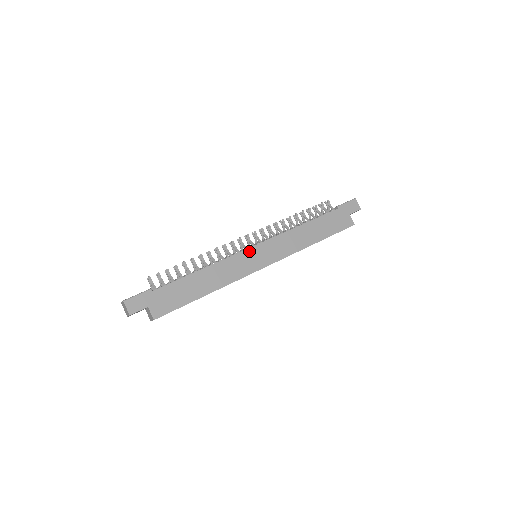
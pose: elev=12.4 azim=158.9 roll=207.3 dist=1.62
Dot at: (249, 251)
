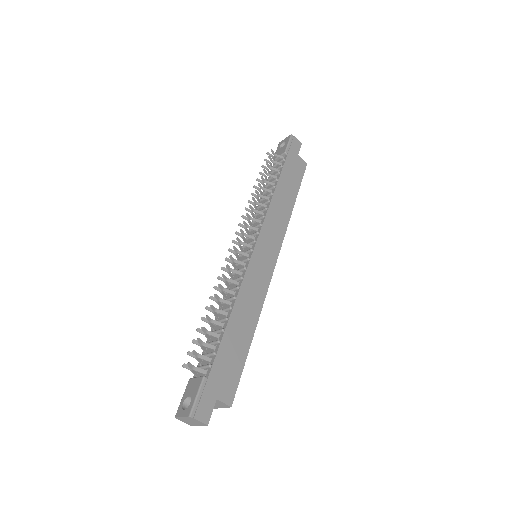
Dot at: (254, 256)
